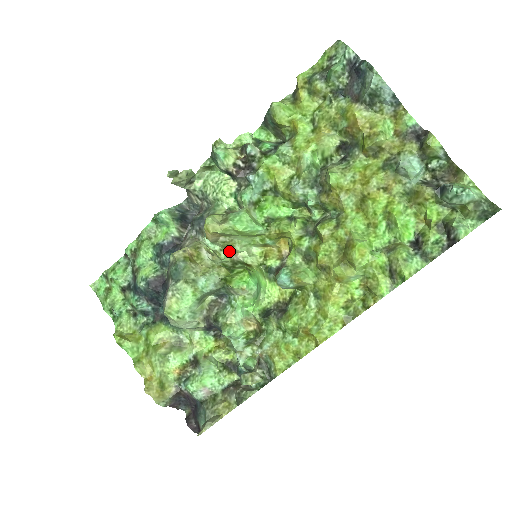
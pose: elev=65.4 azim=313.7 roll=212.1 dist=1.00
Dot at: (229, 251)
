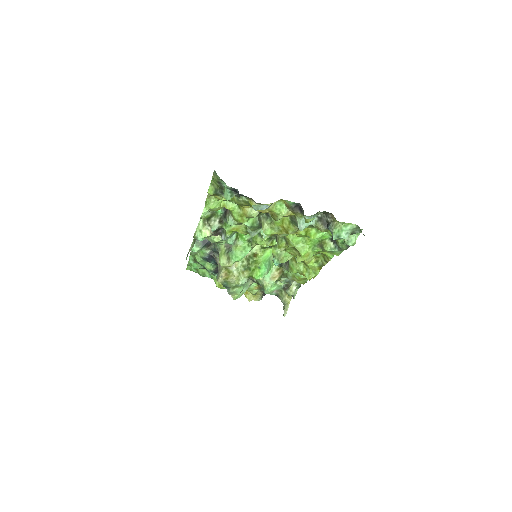
Dot at: occluded
